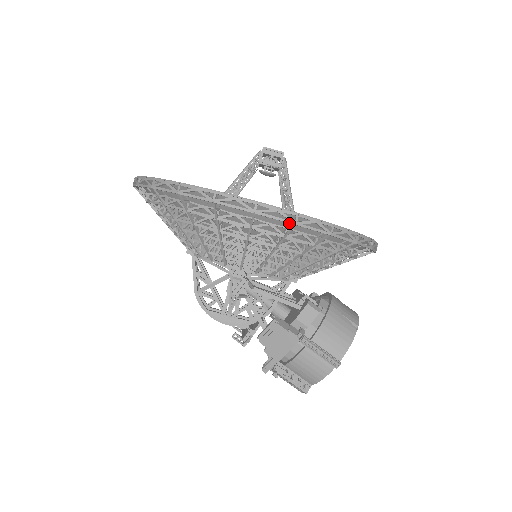
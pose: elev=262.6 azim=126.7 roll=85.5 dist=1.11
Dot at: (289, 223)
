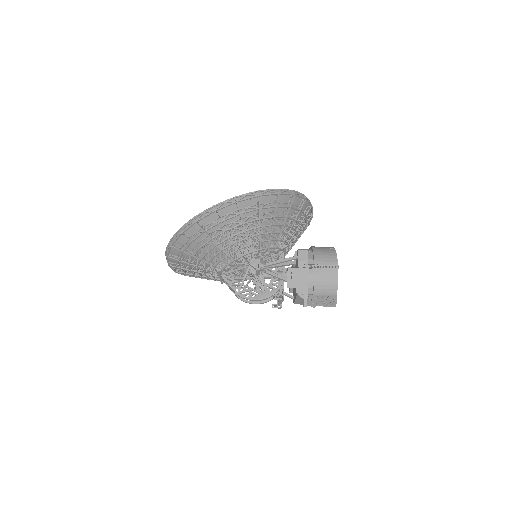
Dot at: (256, 200)
